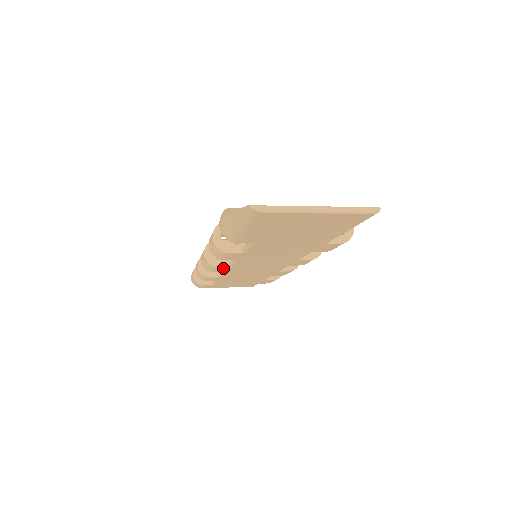
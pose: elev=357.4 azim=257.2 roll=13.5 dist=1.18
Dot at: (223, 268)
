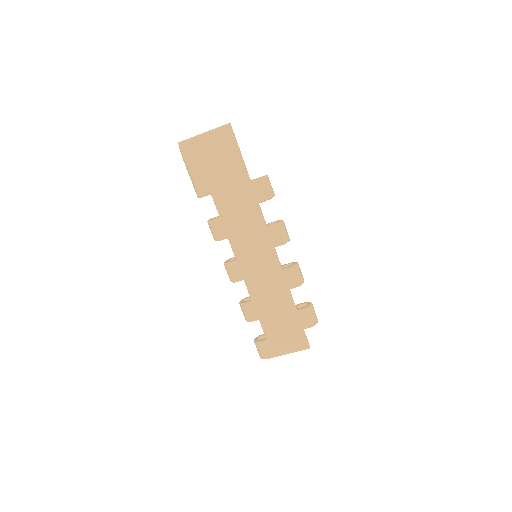
Dot at: (235, 266)
